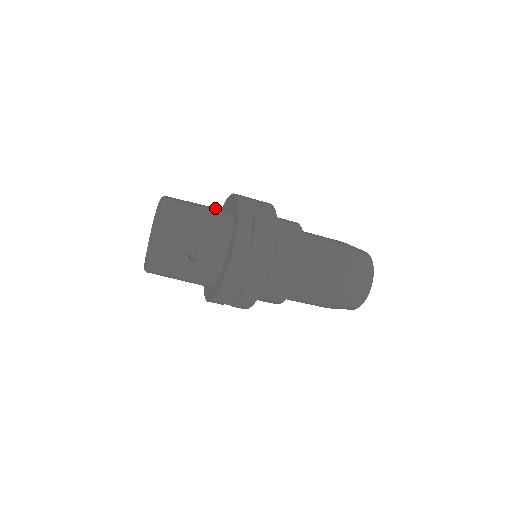
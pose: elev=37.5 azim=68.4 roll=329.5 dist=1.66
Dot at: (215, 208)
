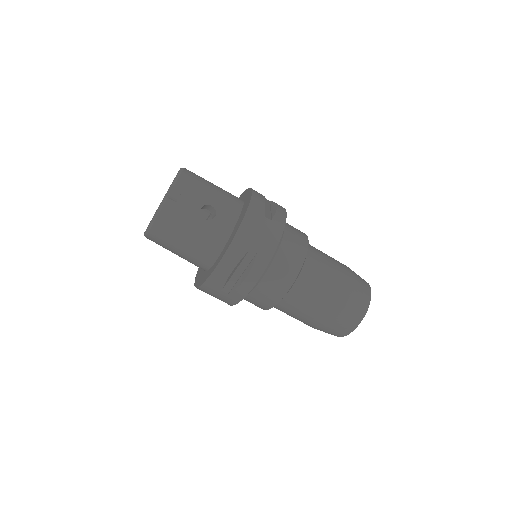
Dot at: occluded
